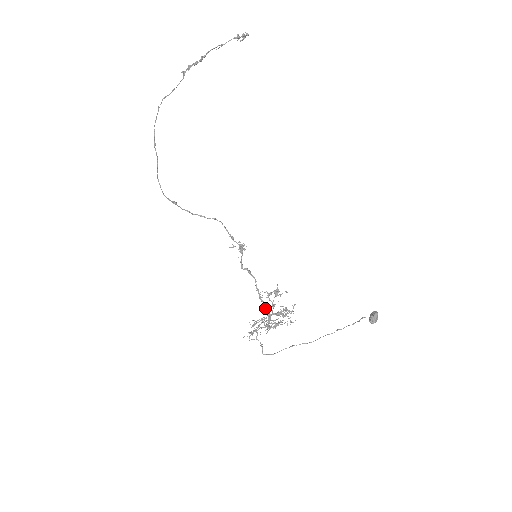
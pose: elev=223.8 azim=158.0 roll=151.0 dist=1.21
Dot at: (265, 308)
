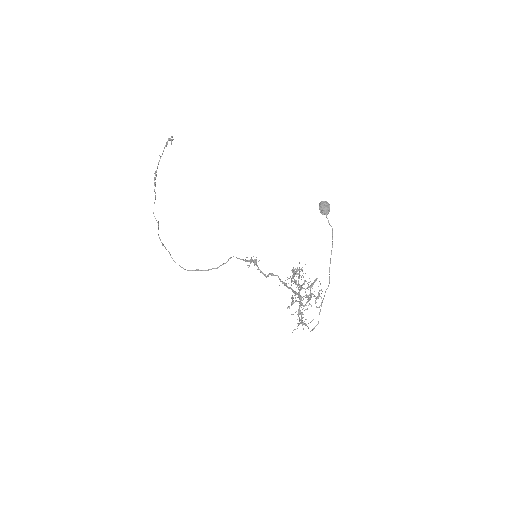
Dot at: (293, 291)
